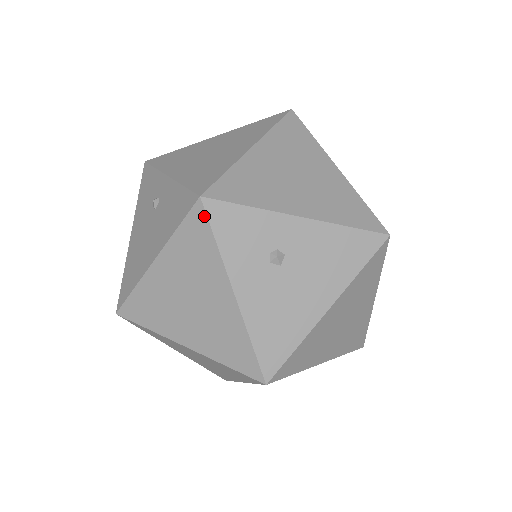
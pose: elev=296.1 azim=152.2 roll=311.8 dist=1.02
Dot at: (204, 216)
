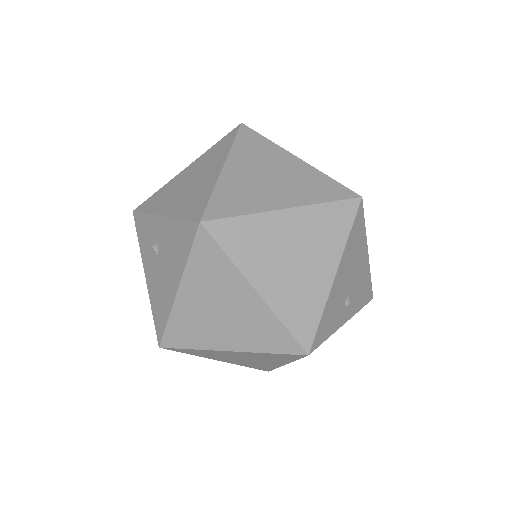
Dot at: (136, 224)
